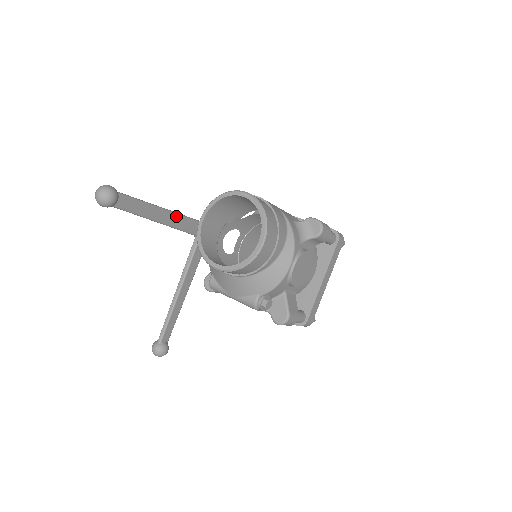
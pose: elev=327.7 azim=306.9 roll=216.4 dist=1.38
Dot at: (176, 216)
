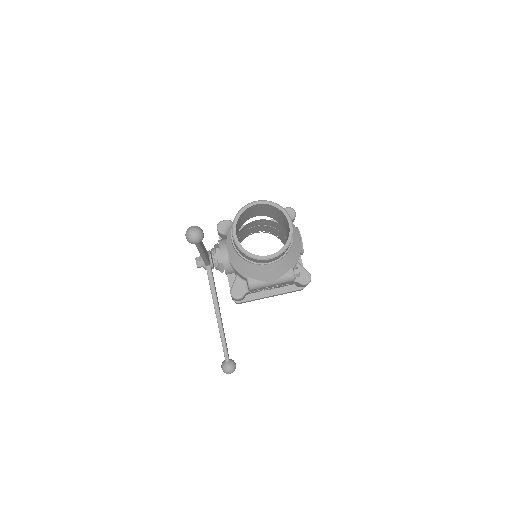
Dot at: occluded
